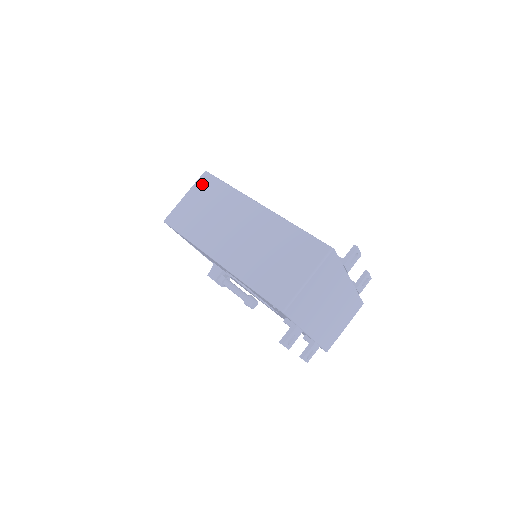
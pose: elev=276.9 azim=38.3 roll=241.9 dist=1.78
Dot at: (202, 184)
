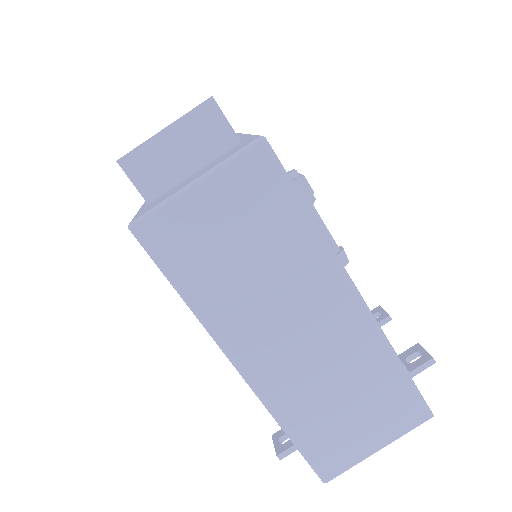
Dot at: (248, 174)
